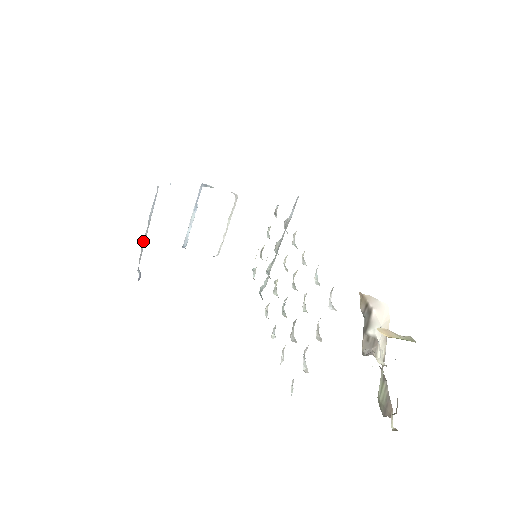
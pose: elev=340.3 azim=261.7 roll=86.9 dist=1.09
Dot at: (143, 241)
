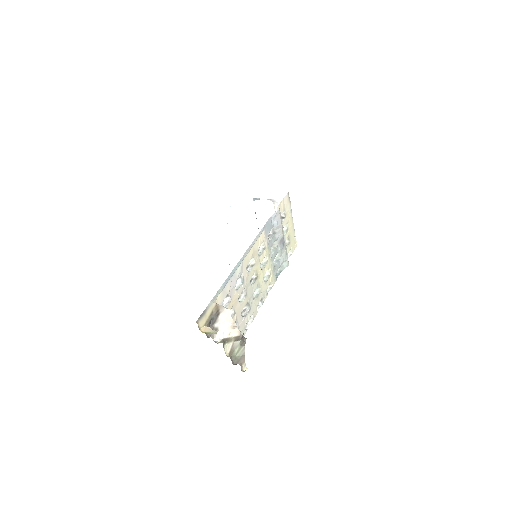
Dot at: occluded
